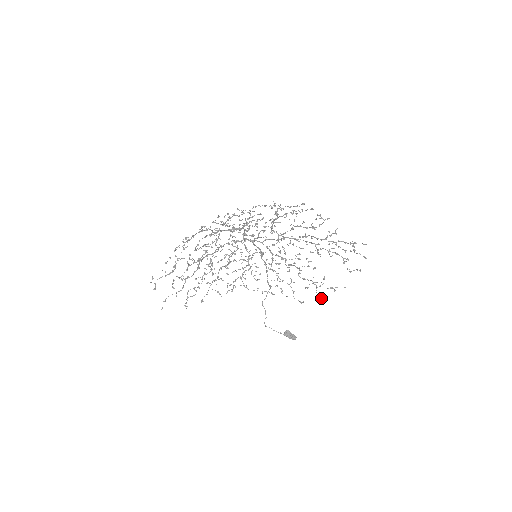
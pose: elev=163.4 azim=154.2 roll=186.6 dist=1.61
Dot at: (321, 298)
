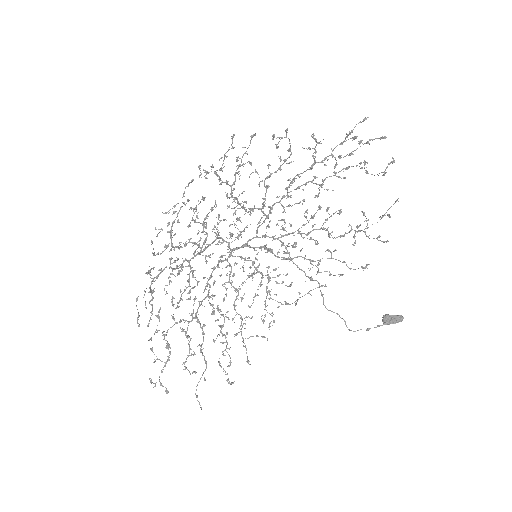
Dot at: (383, 241)
